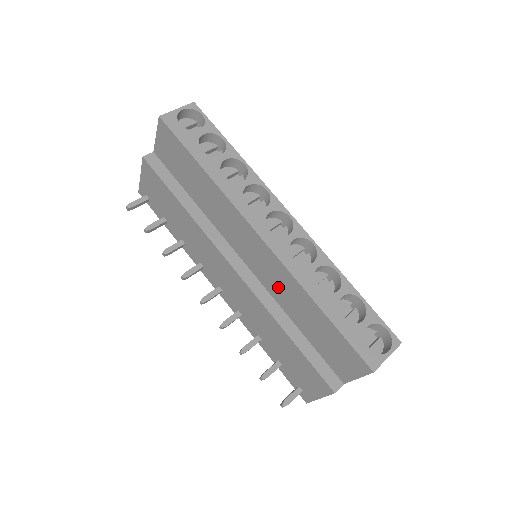
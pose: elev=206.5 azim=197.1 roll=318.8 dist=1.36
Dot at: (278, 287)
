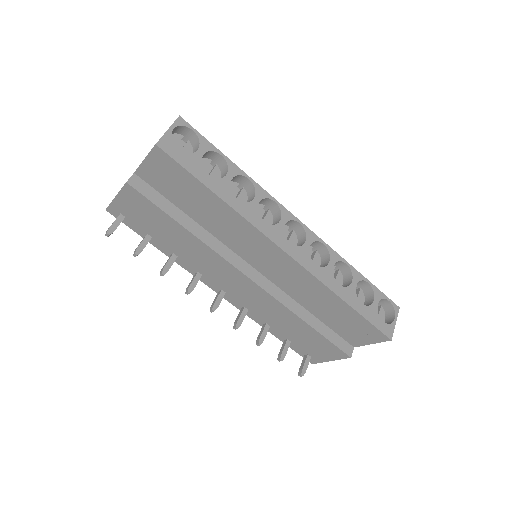
Dot at: (297, 288)
